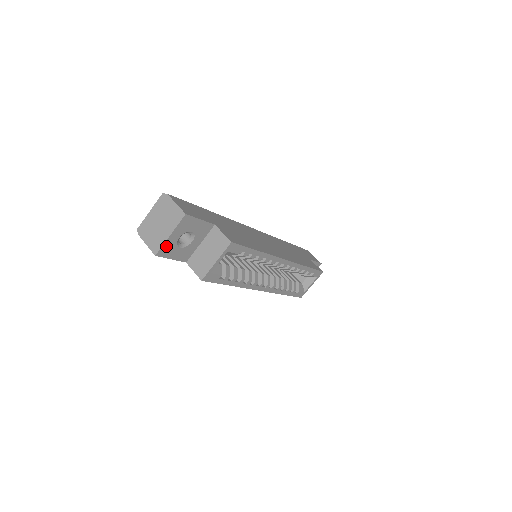
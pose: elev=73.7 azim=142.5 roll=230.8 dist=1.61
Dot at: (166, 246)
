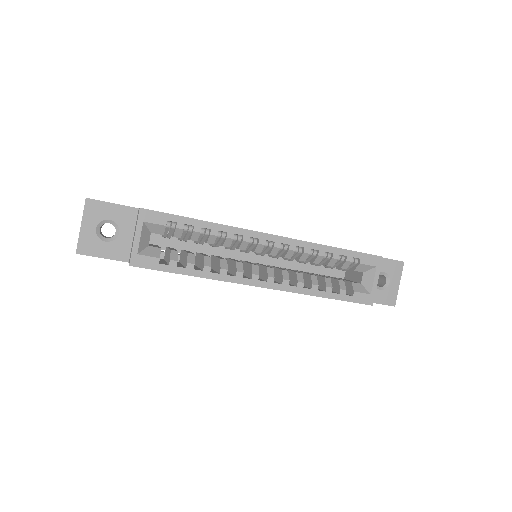
Dot at: (84, 241)
